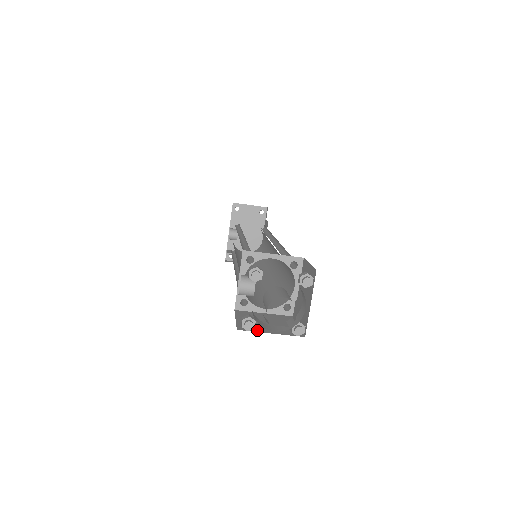
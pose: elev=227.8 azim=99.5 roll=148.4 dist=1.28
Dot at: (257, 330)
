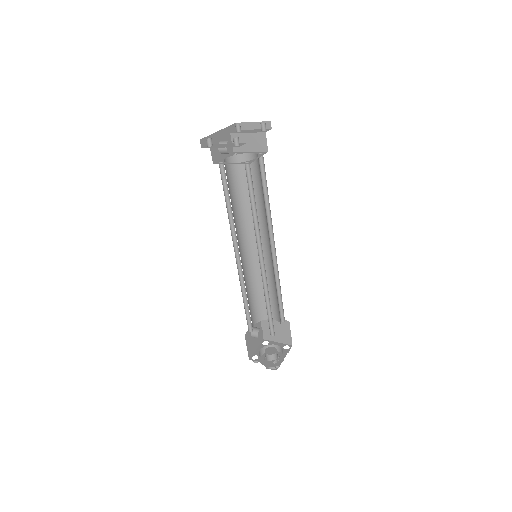
Dot at: (272, 340)
